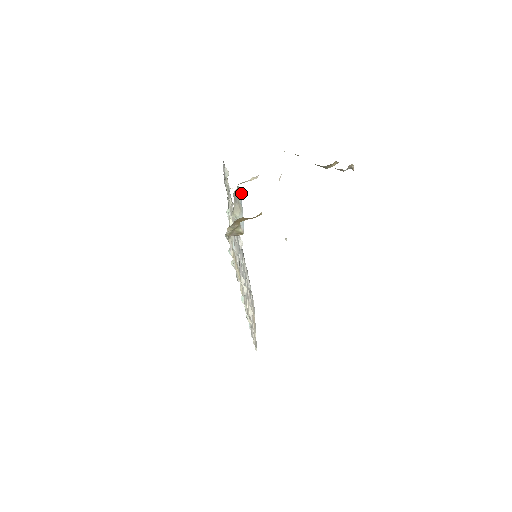
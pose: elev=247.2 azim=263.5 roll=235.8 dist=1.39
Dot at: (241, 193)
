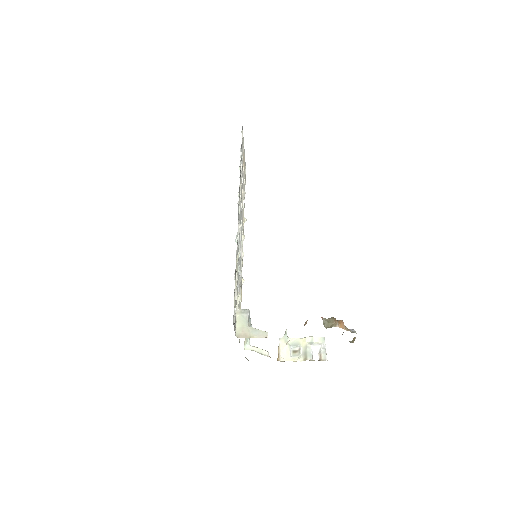
Dot at: (249, 312)
